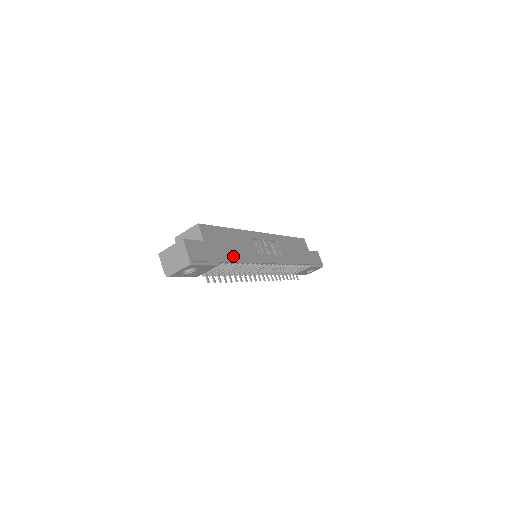
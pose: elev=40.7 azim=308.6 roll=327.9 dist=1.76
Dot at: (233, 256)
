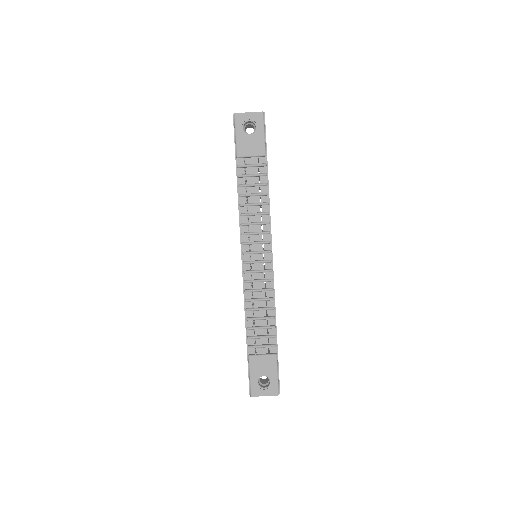
Dot at: occluded
